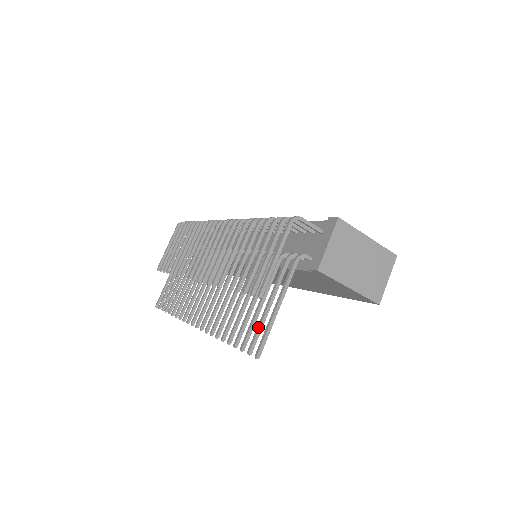
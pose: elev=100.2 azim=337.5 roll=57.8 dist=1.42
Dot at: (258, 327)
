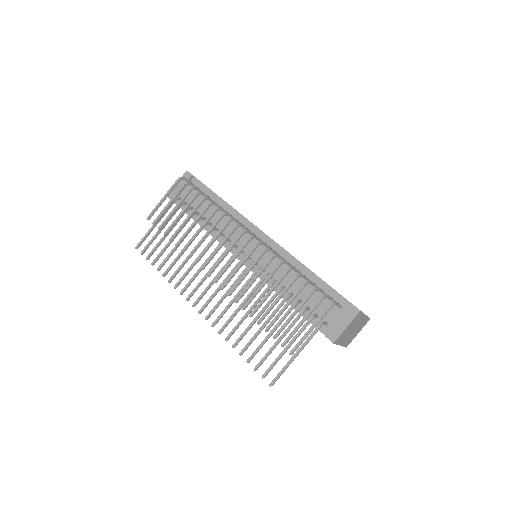
Dot at: (275, 362)
